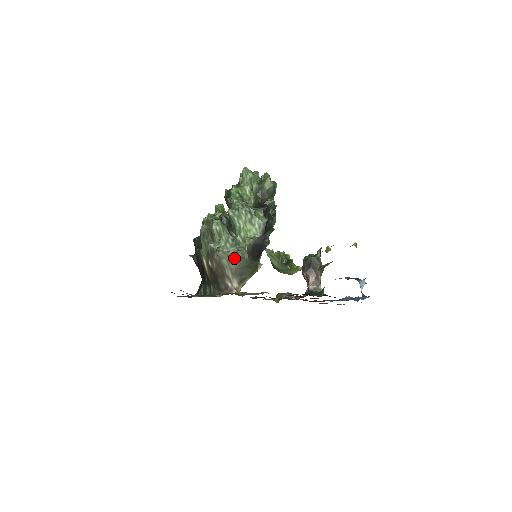
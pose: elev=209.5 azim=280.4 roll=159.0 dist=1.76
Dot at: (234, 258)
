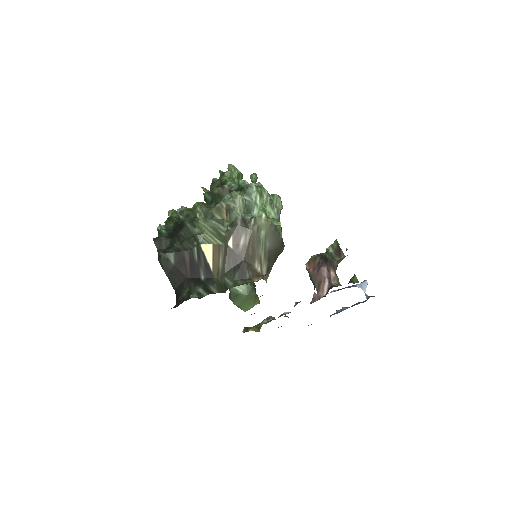
Dot at: (272, 232)
